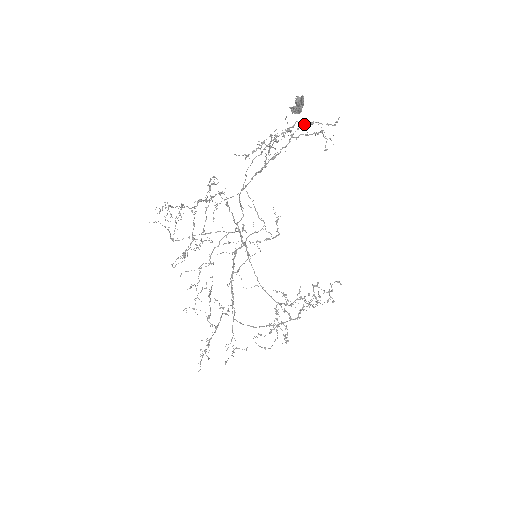
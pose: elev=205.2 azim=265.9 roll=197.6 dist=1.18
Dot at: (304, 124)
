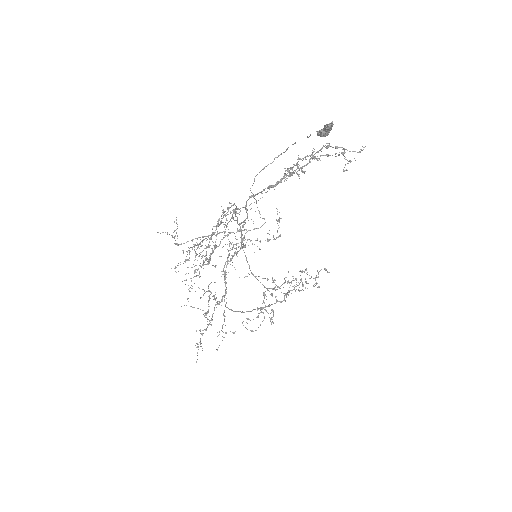
Dot at: (327, 147)
